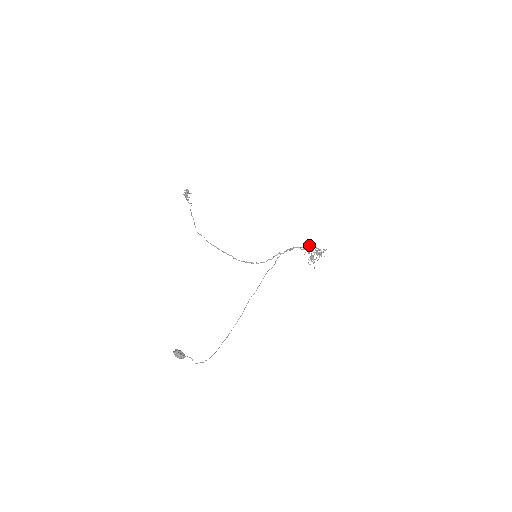
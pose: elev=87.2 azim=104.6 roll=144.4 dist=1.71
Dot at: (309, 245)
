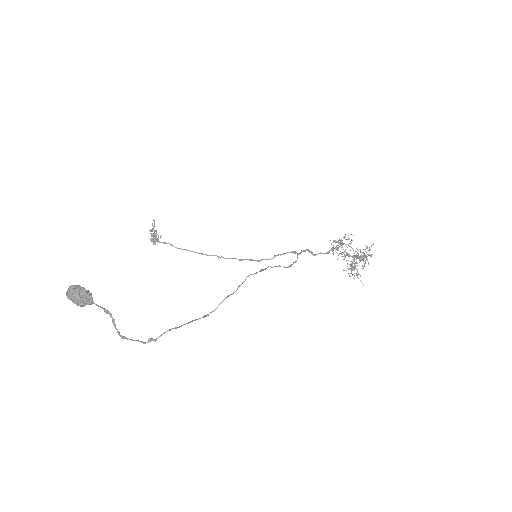
Dot at: (339, 240)
